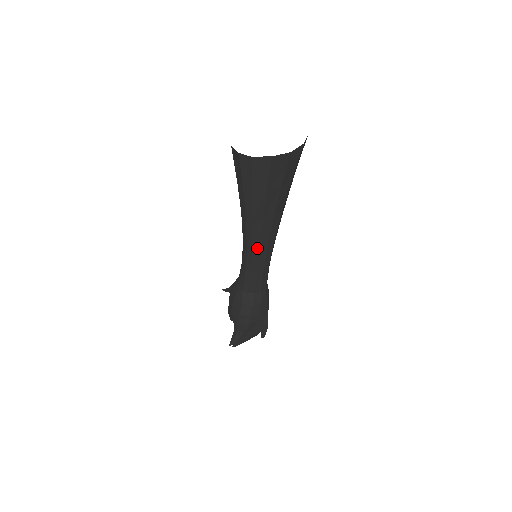
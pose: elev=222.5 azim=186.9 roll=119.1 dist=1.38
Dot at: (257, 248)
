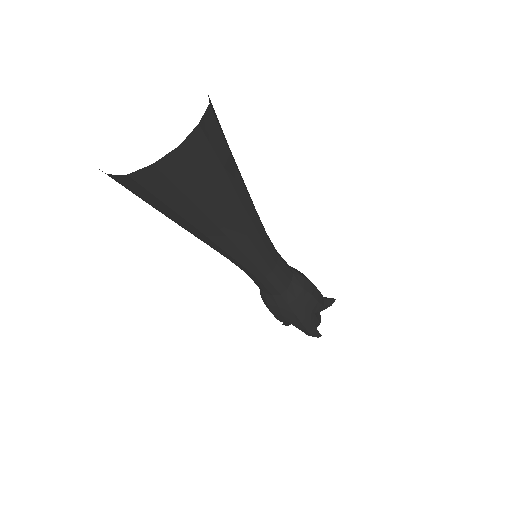
Dot at: (221, 253)
